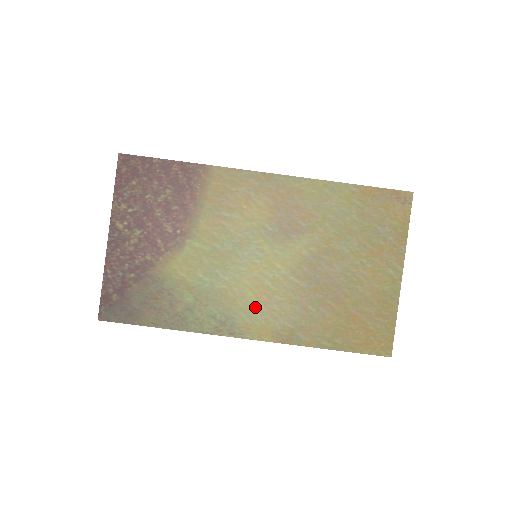
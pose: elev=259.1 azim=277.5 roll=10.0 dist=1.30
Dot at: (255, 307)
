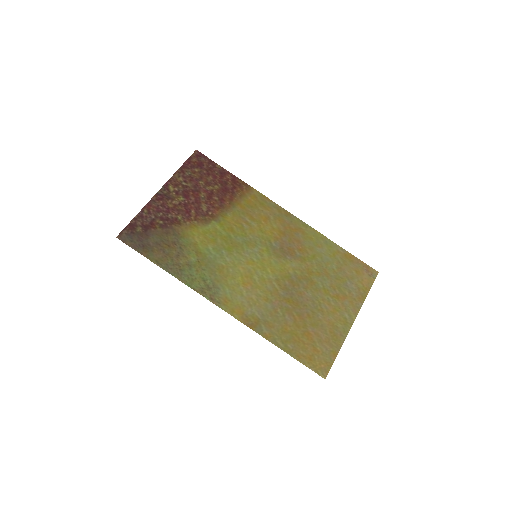
Dot at: (239, 289)
